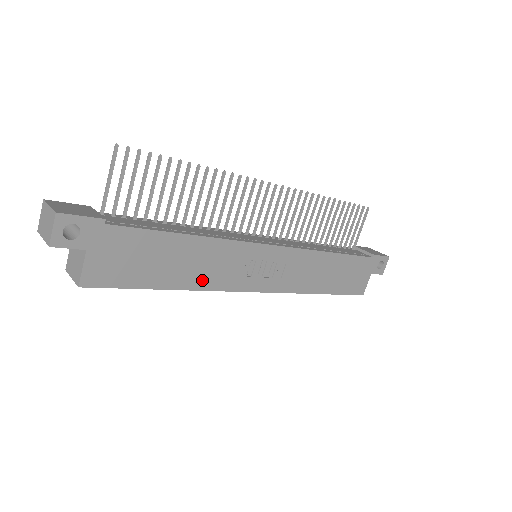
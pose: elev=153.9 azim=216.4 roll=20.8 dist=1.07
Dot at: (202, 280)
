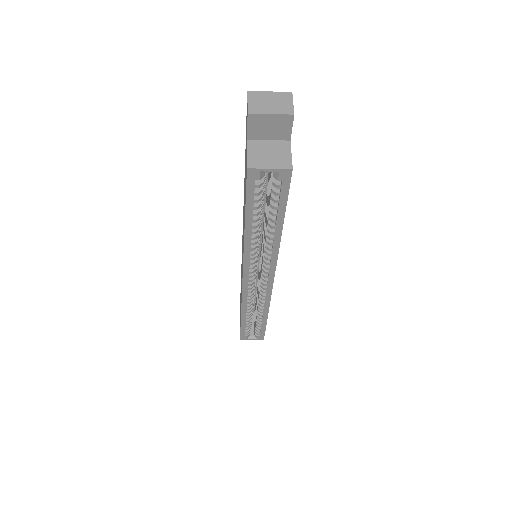
Dot at: occluded
